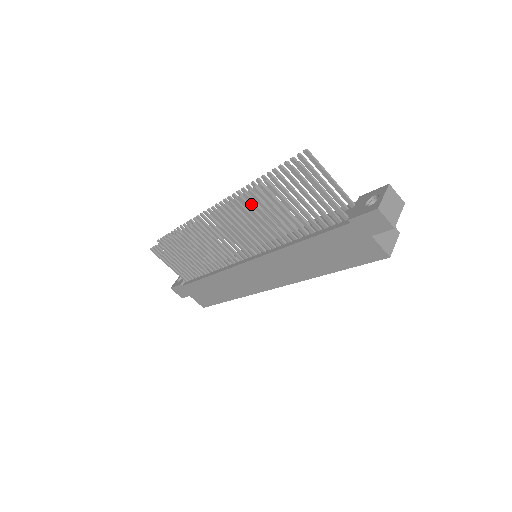
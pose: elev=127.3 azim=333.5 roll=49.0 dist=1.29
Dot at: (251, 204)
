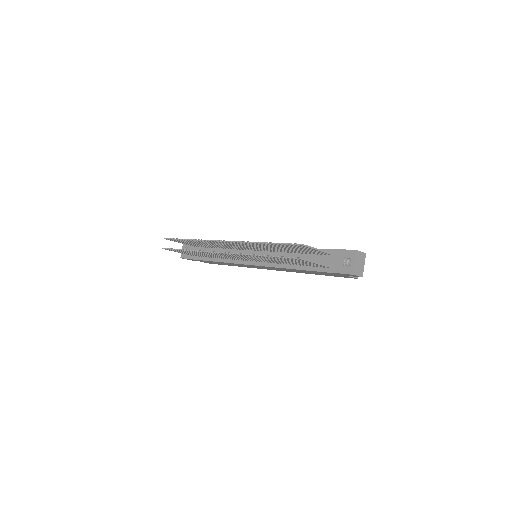
Dot at: (259, 257)
